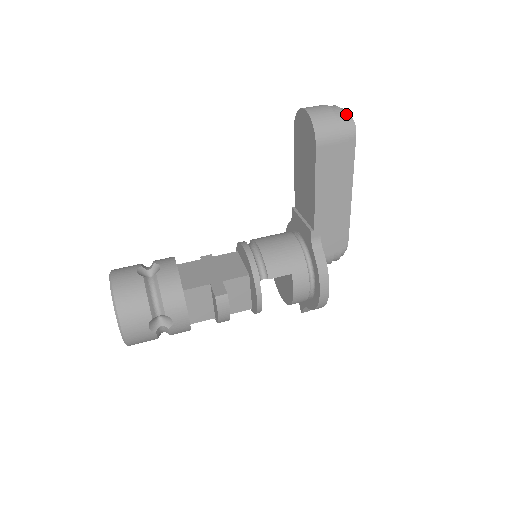
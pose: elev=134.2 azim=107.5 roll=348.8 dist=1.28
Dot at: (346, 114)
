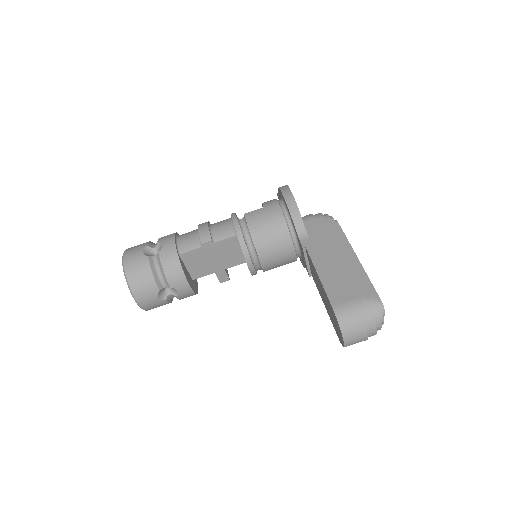
Dot at: occluded
